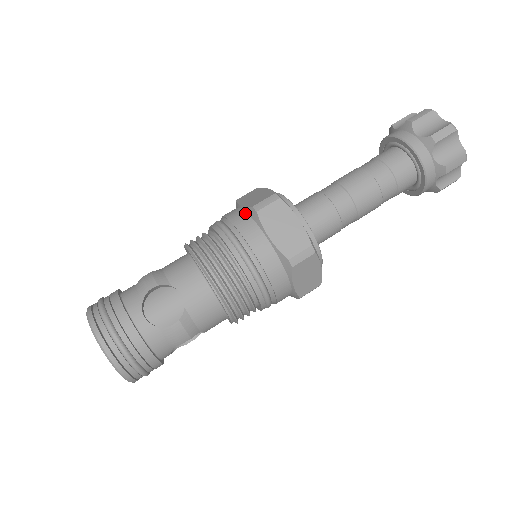
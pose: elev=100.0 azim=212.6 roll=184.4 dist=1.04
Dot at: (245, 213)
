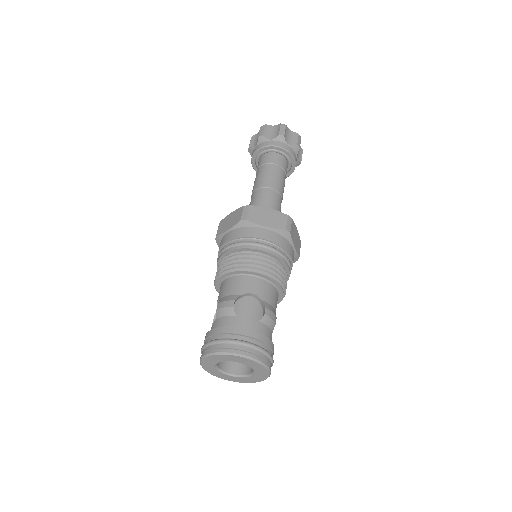
Dot at: (237, 229)
